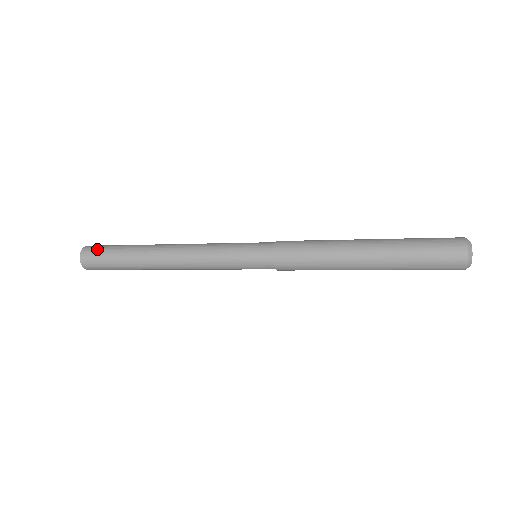
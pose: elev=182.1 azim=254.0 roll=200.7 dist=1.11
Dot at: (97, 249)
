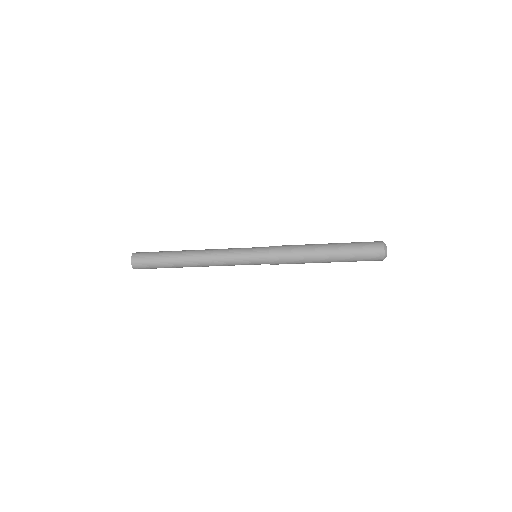
Dot at: (143, 258)
